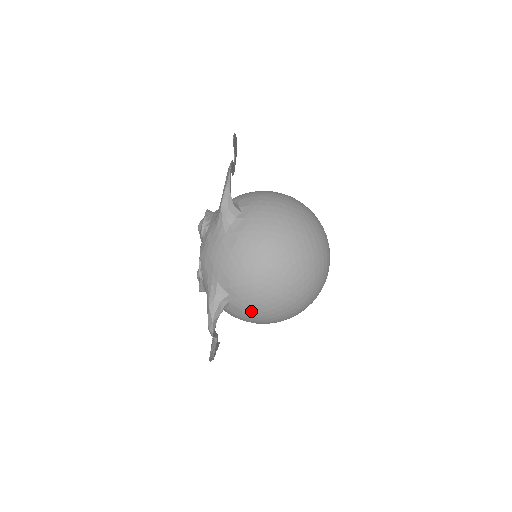
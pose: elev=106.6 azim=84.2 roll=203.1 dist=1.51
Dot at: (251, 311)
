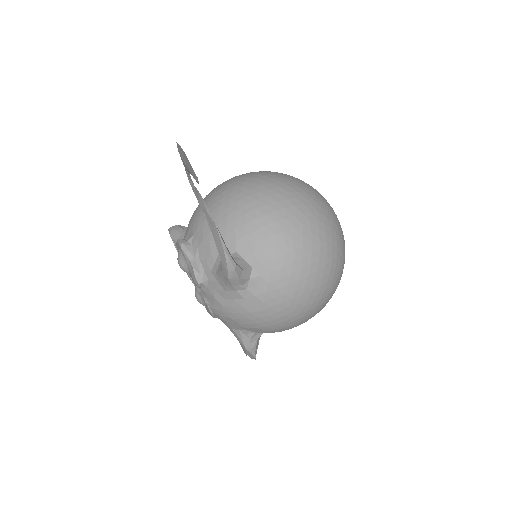
Dot at: occluded
